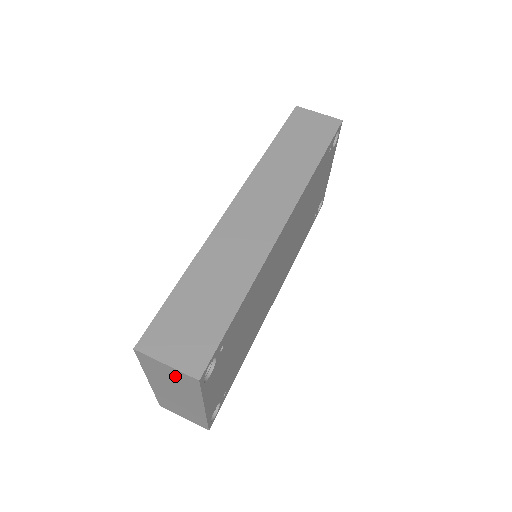
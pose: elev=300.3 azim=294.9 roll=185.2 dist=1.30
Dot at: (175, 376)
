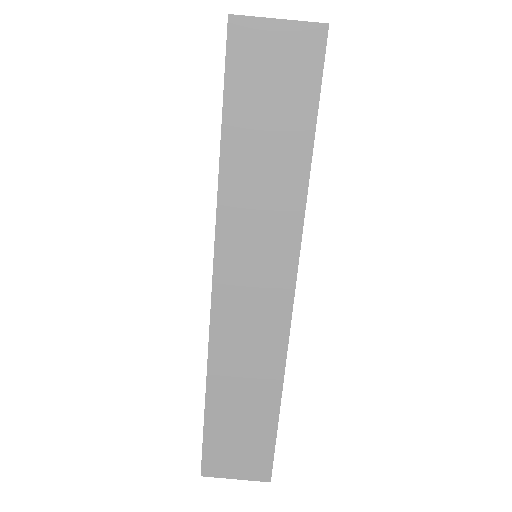
Dot at: occluded
